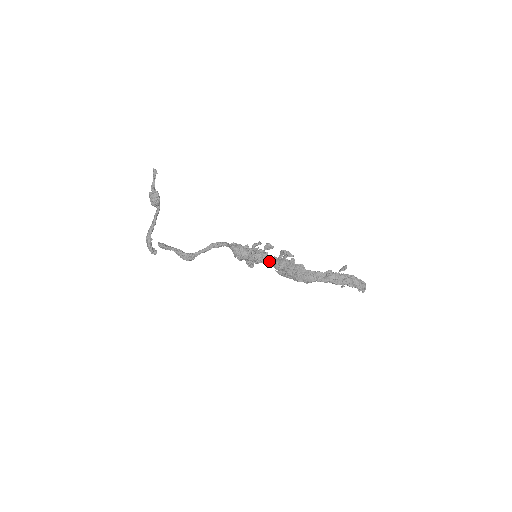
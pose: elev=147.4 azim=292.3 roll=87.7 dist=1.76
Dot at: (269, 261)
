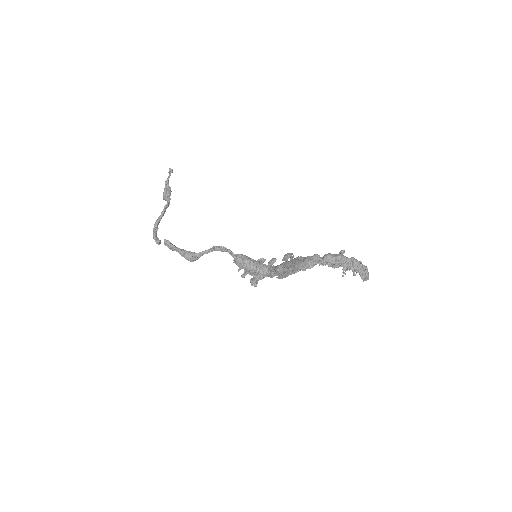
Dot at: (271, 269)
